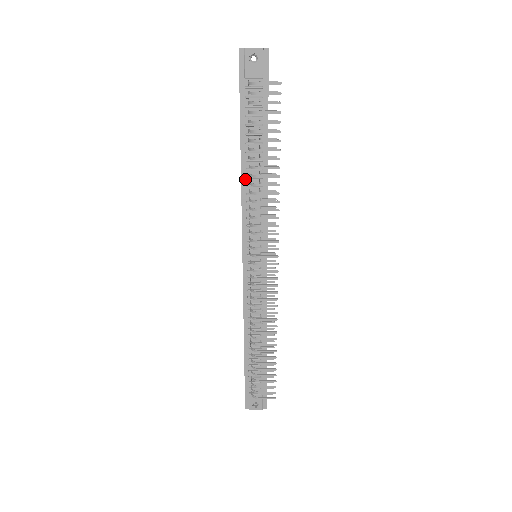
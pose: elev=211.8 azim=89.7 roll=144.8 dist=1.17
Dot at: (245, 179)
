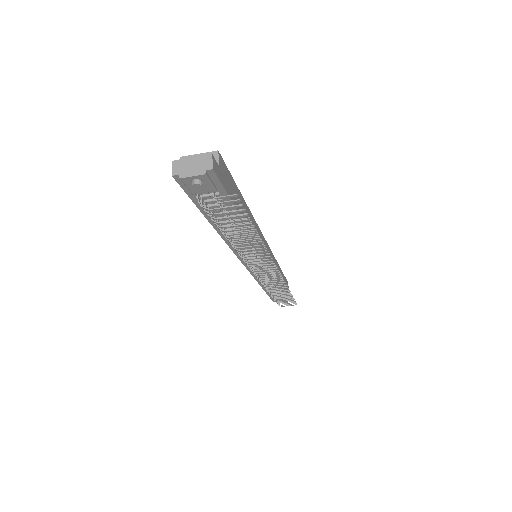
Dot at: occluded
